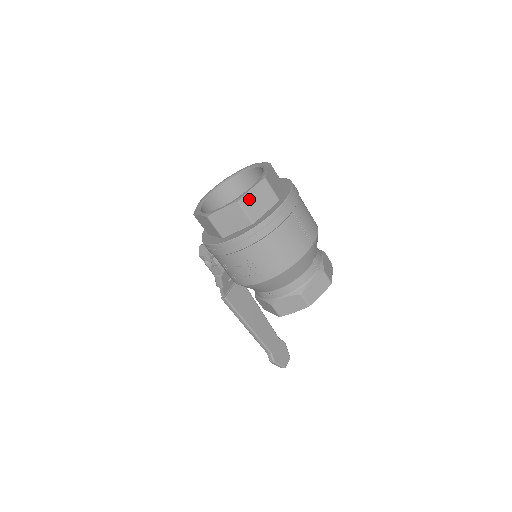
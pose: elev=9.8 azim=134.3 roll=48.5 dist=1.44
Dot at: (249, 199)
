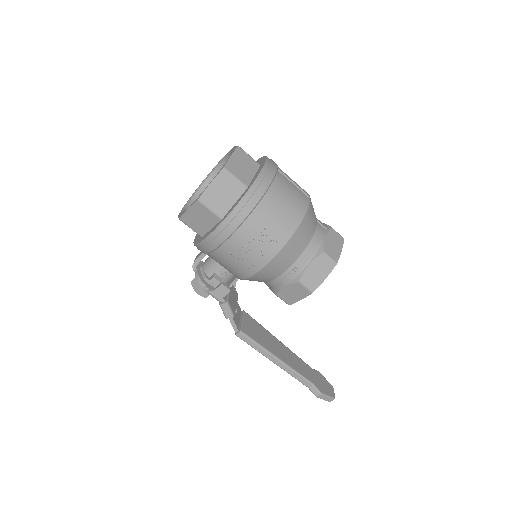
Dot at: (233, 165)
